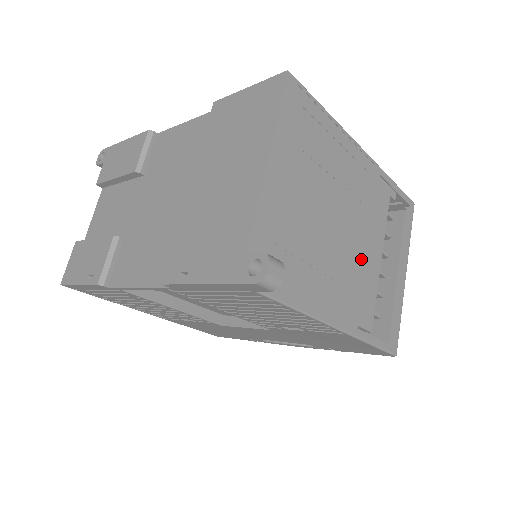
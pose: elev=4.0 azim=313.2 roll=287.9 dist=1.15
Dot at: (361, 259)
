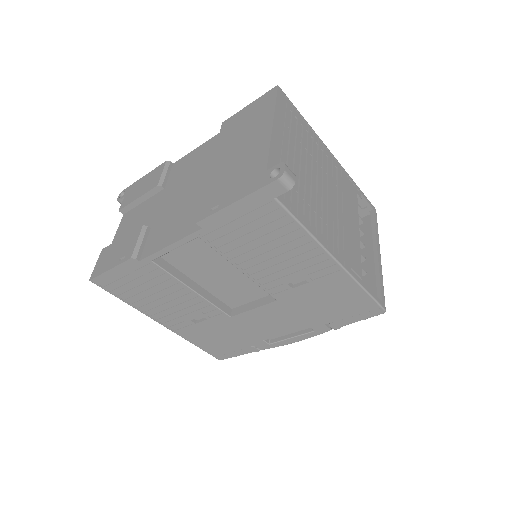
Dot at: (344, 223)
